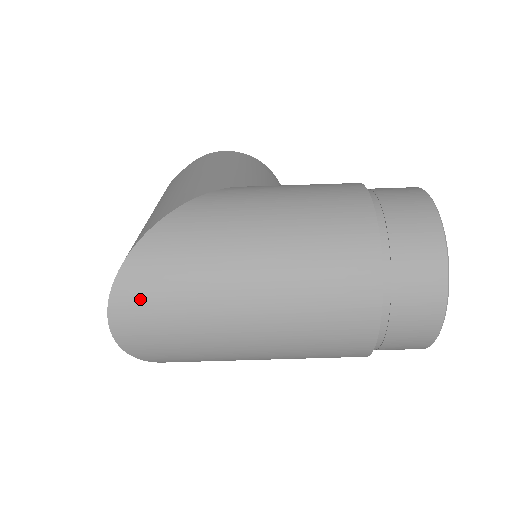
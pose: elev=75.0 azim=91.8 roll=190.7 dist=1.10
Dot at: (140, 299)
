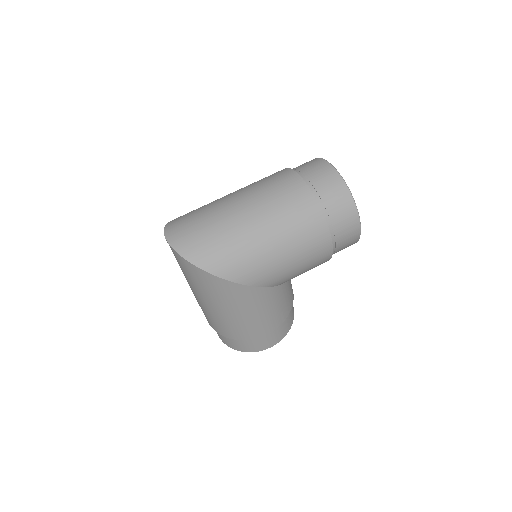
Dot at: (179, 223)
